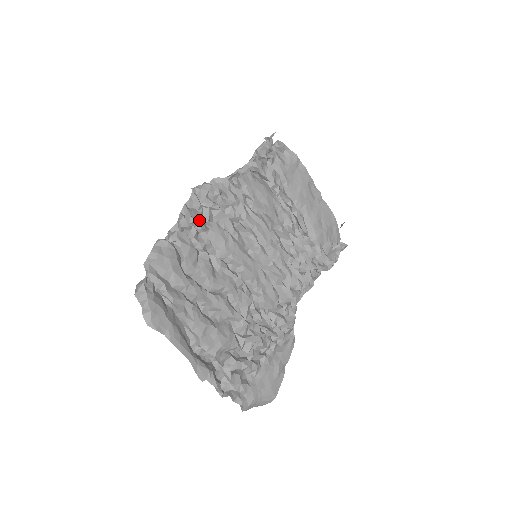
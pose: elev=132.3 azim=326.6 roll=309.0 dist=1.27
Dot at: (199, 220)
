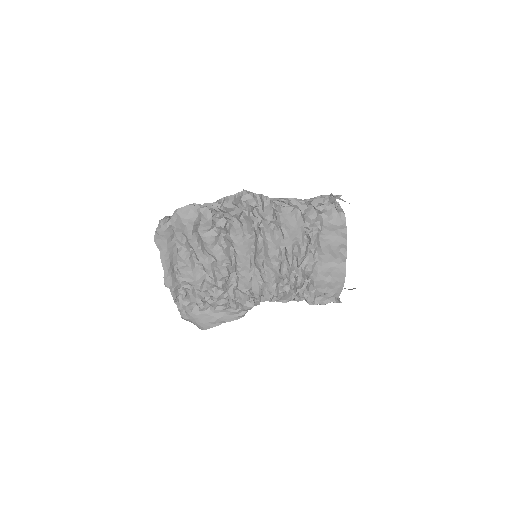
Dot at: (229, 211)
